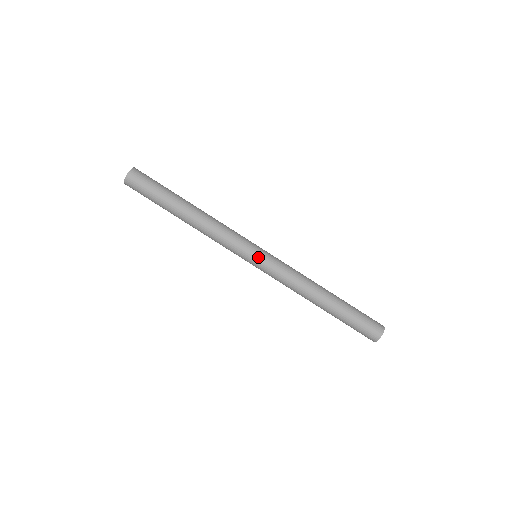
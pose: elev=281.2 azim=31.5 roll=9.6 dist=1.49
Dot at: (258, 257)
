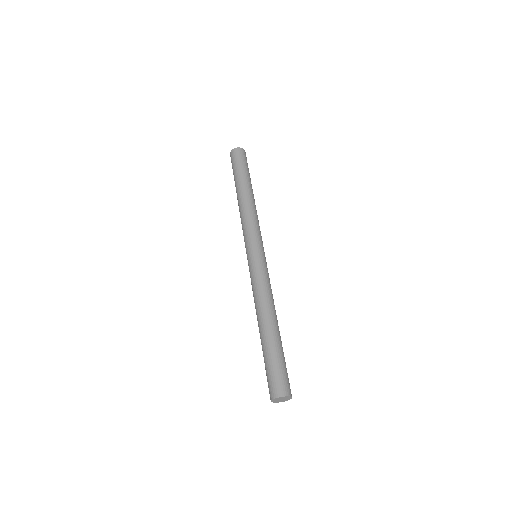
Dot at: (255, 253)
